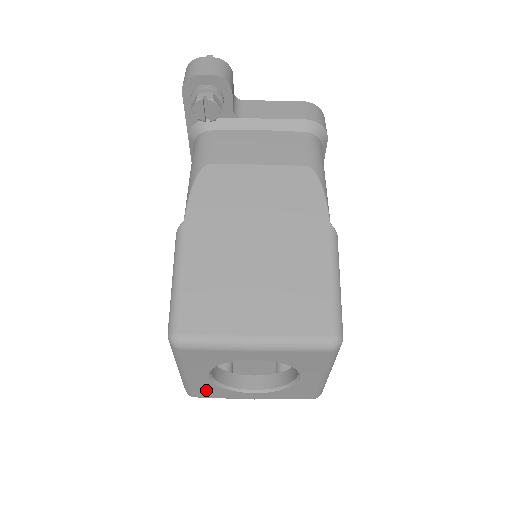
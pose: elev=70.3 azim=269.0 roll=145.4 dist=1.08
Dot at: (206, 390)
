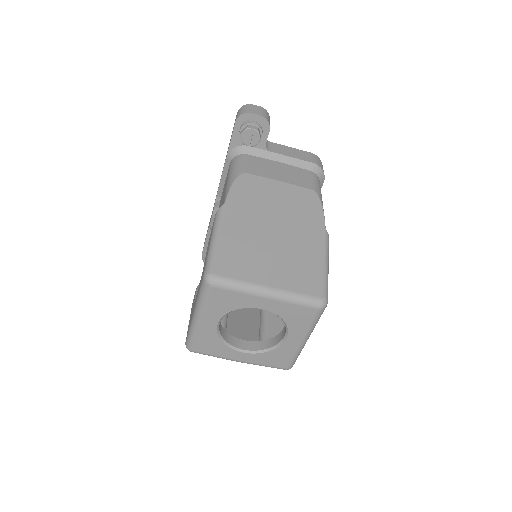
Dot at: (207, 343)
